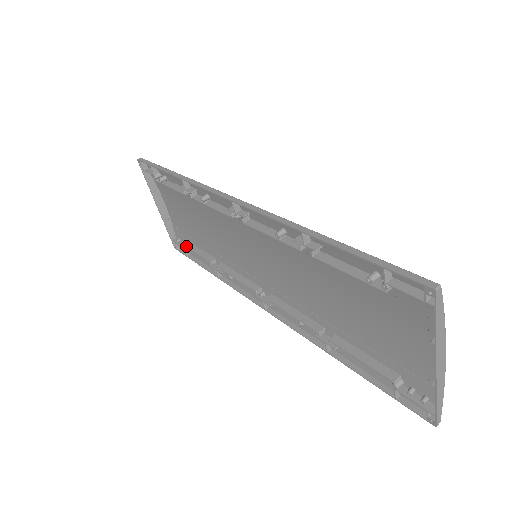
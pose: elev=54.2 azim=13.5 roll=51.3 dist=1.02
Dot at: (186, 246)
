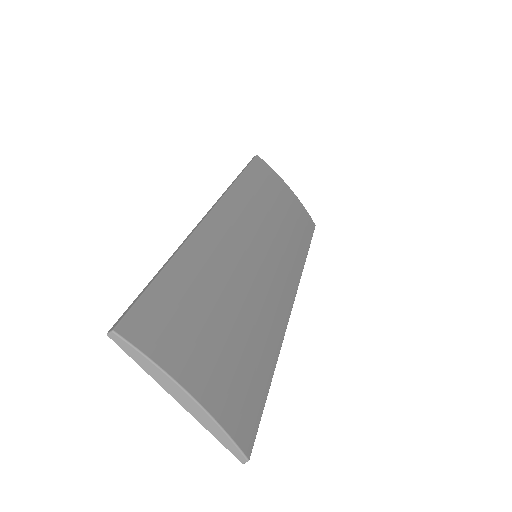
Dot at: occluded
